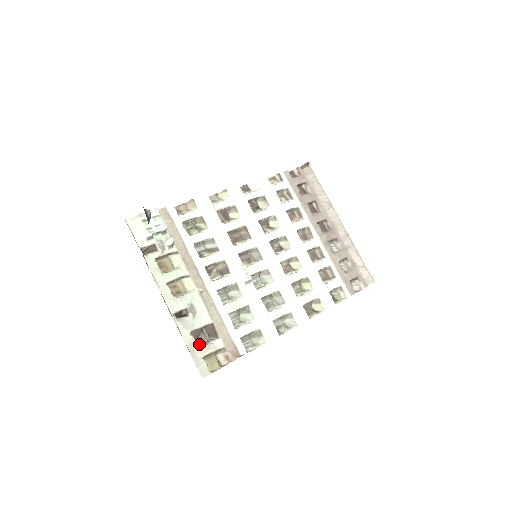
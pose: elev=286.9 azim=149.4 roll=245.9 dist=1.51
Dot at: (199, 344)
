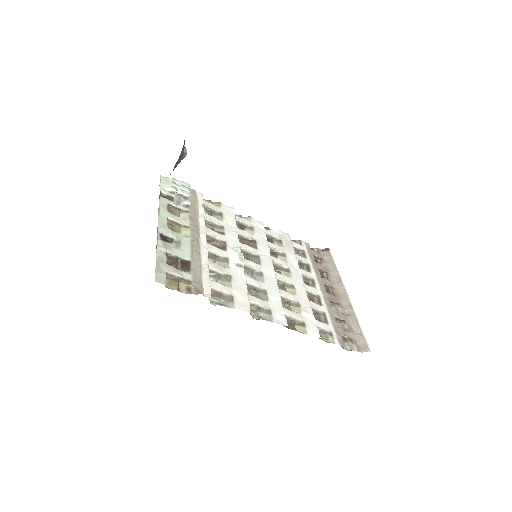
Dot at: occluded
